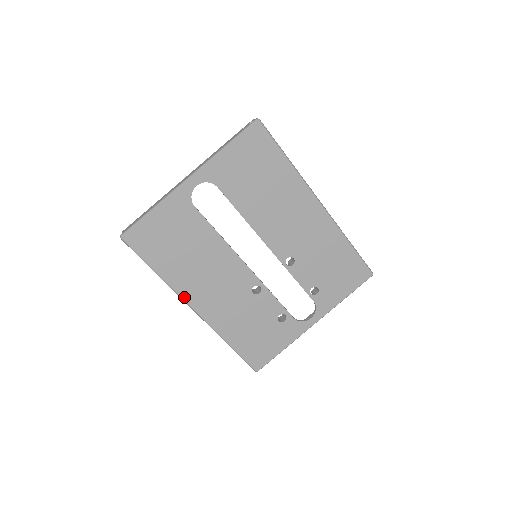
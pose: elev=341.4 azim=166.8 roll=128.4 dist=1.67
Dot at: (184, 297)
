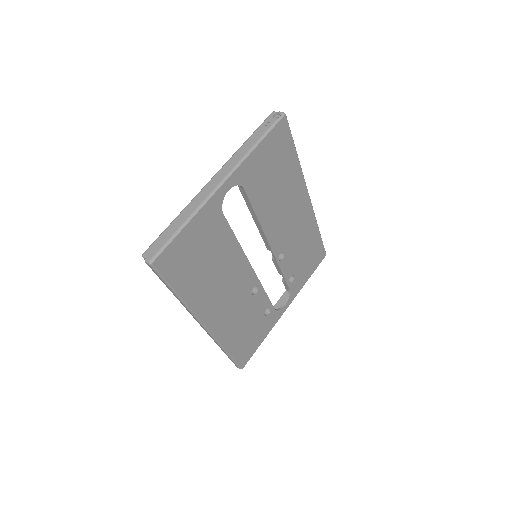
Dot at: (199, 316)
